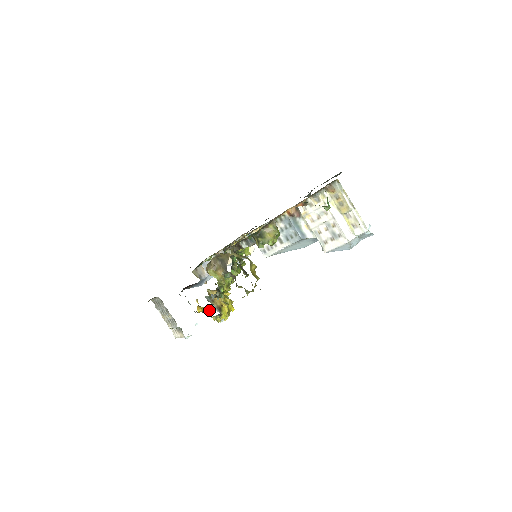
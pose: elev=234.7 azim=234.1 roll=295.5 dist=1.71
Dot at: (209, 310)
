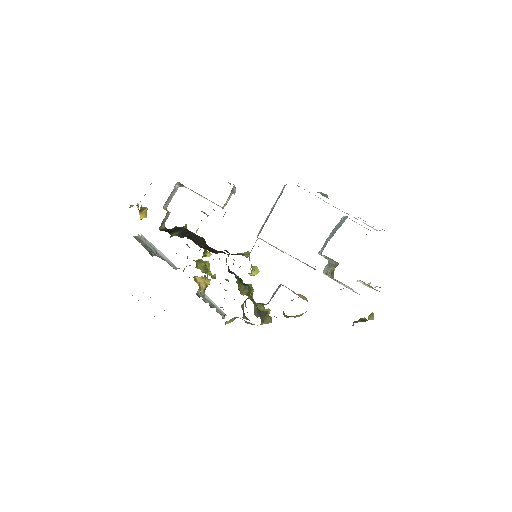
Dot at: occluded
